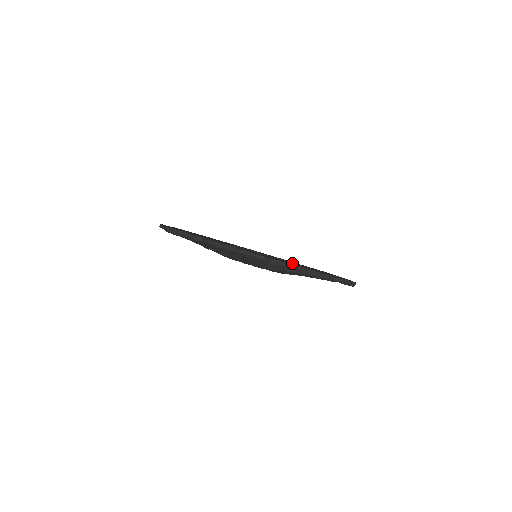
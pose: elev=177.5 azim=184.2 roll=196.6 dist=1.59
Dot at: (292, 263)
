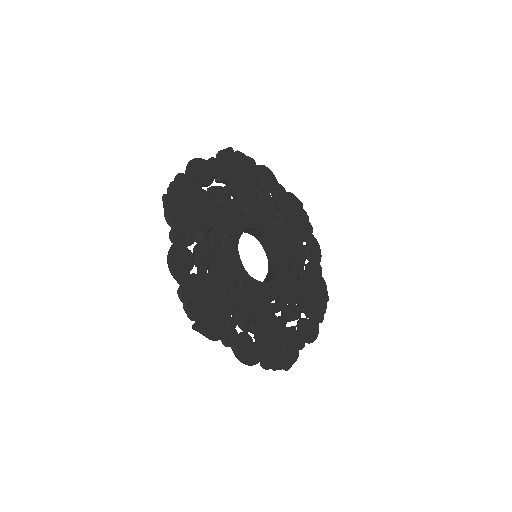
Dot at: (255, 308)
